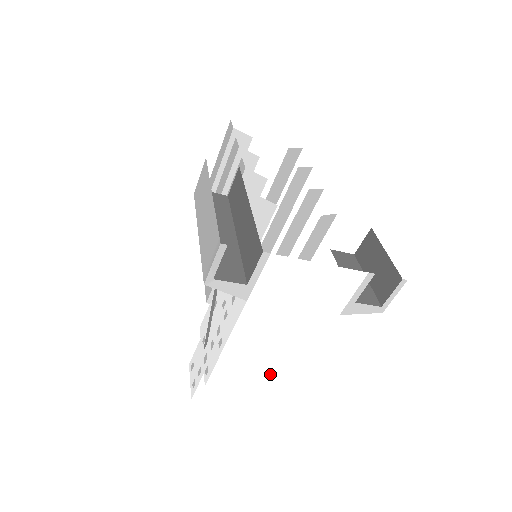
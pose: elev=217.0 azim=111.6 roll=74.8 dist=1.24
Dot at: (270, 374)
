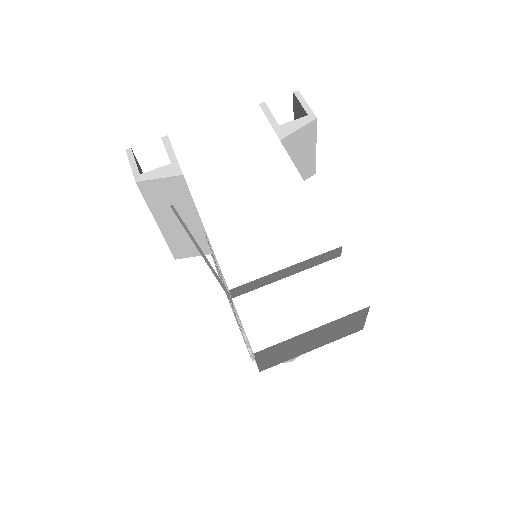
Dot at: (290, 233)
